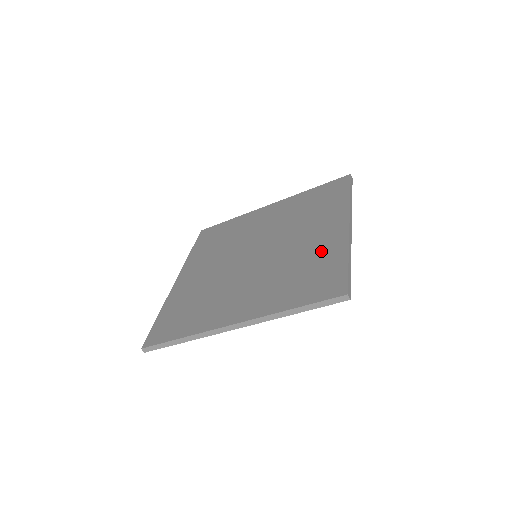
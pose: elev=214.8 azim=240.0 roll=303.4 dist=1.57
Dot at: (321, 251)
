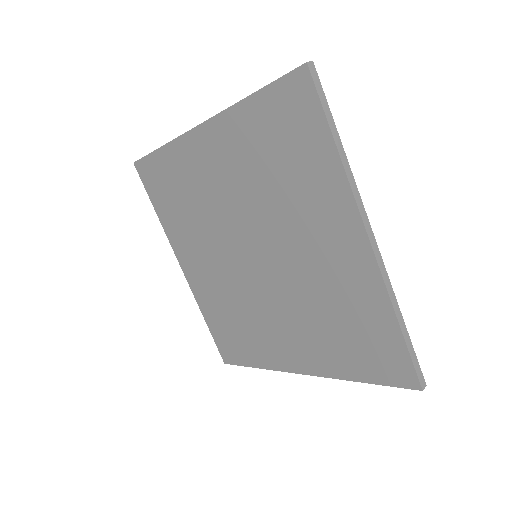
Dot at: (351, 294)
